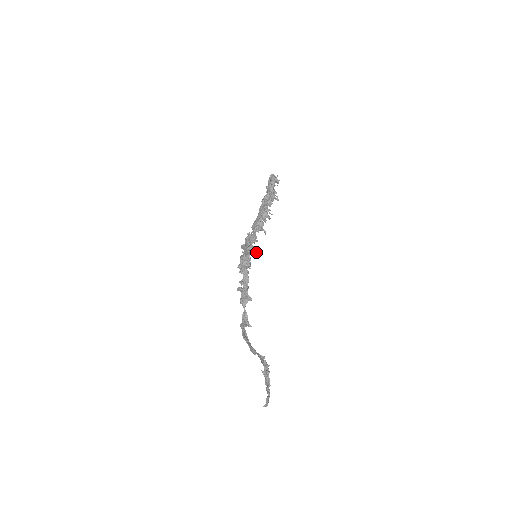
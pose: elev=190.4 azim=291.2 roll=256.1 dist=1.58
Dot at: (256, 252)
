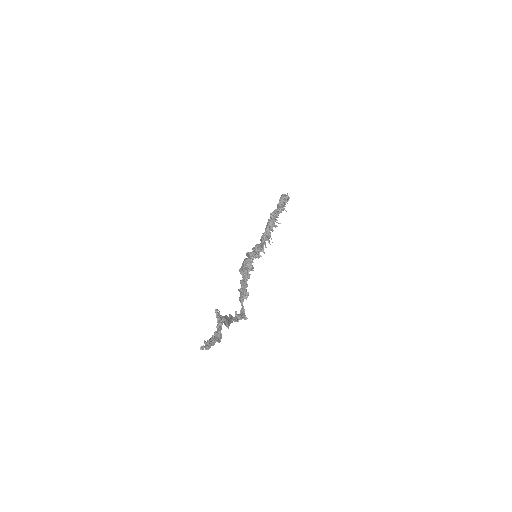
Dot at: (260, 256)
